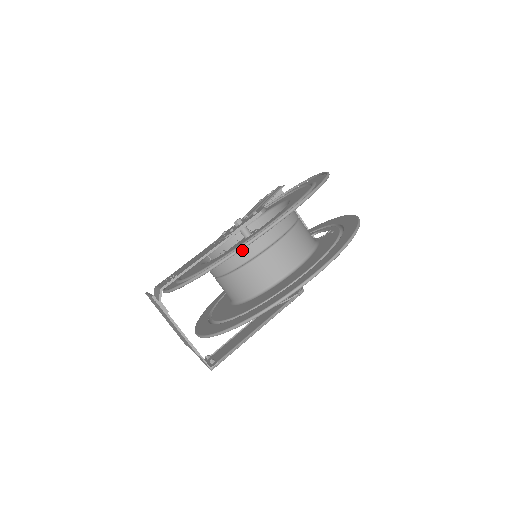
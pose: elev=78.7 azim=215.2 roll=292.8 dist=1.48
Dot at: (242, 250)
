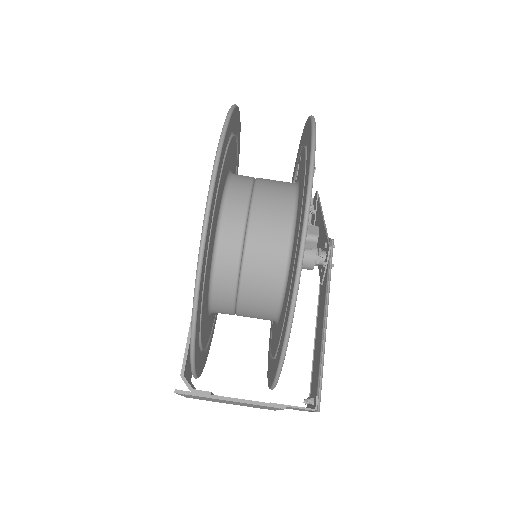
Dot at: (222, 256)
